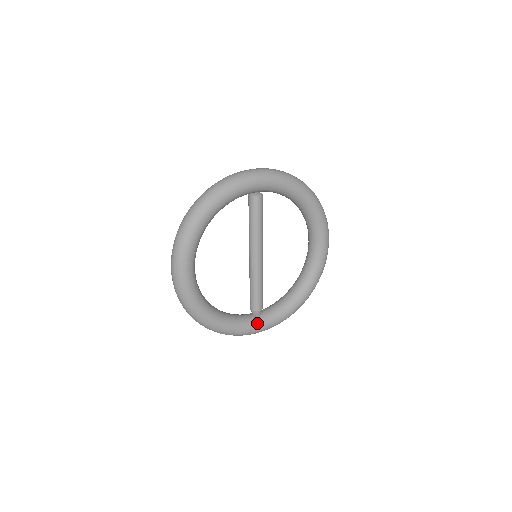
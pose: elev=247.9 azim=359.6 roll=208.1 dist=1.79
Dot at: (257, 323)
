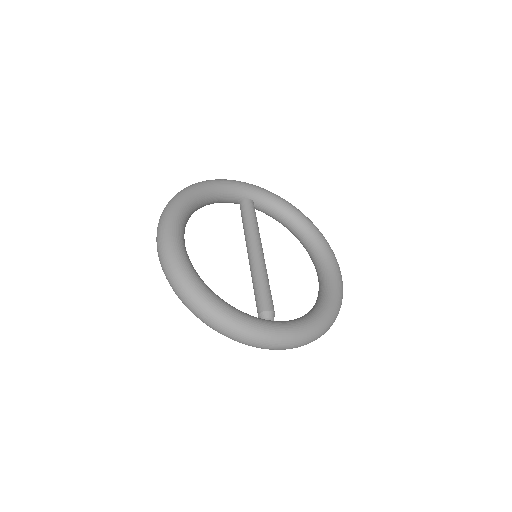
Dot at: (270, 322)
